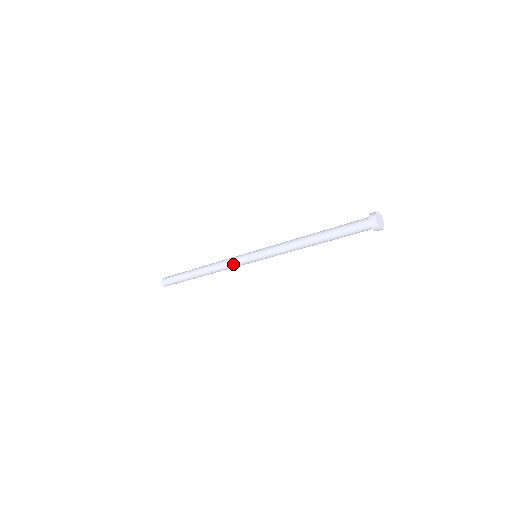
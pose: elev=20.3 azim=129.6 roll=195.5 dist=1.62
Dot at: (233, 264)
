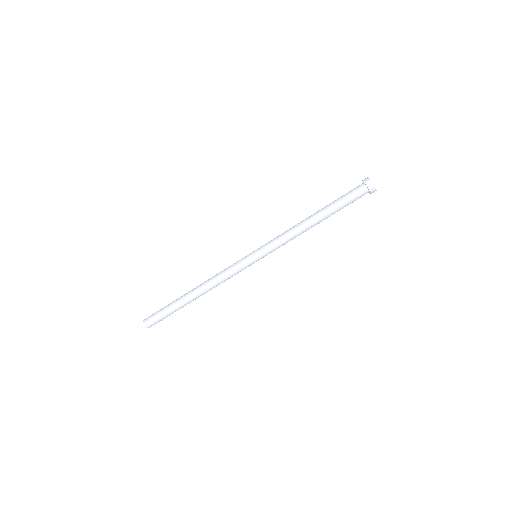
Dot at: (231, 266)
